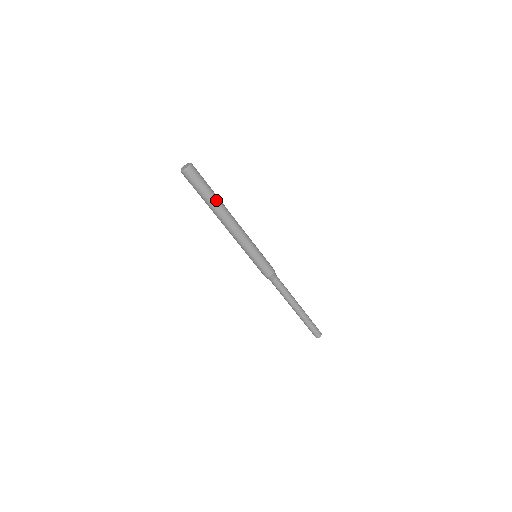
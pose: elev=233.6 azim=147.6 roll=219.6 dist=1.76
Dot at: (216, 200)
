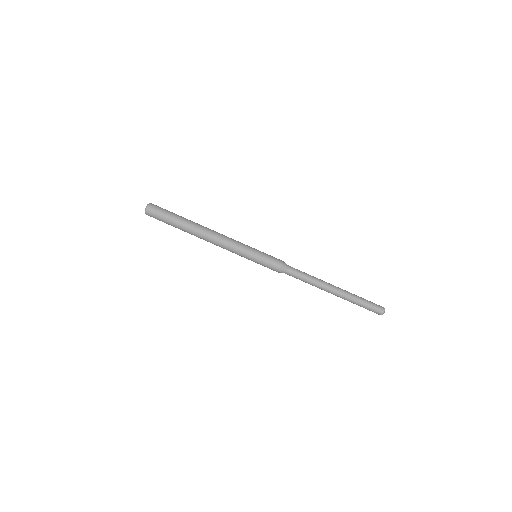
Dot at: (186, 221)
